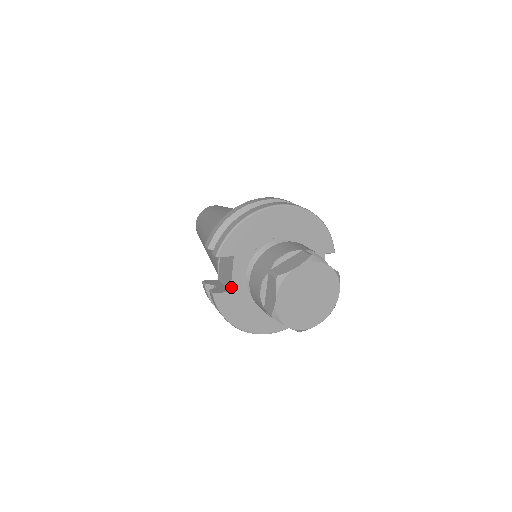
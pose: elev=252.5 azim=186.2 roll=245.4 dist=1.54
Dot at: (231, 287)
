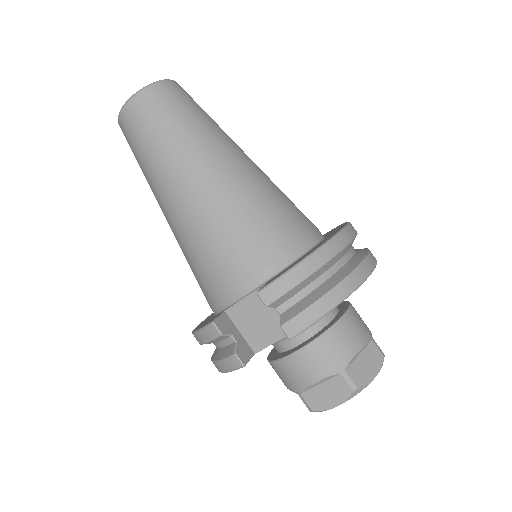
Dot at: (261, 350)
